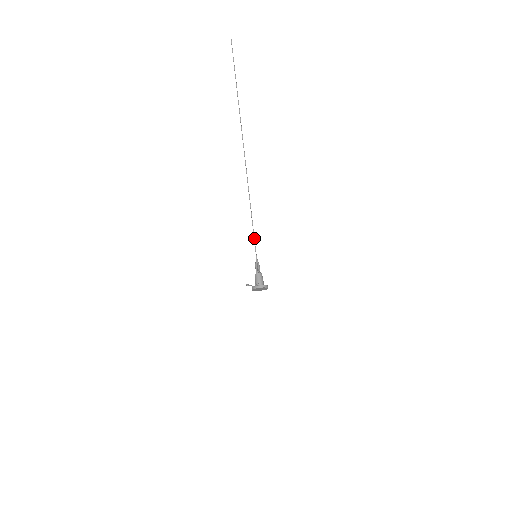
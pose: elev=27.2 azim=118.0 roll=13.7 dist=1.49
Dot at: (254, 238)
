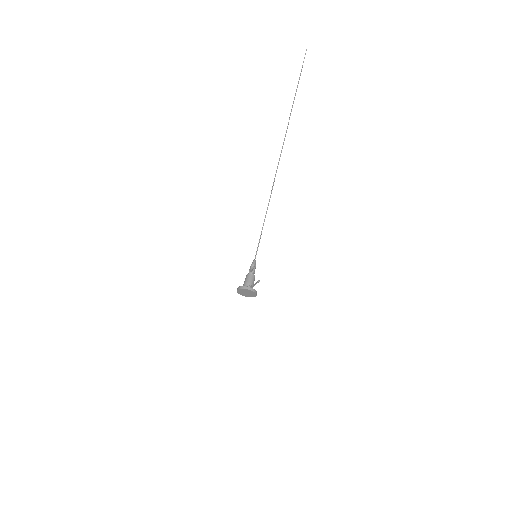
Dot at: occluded
